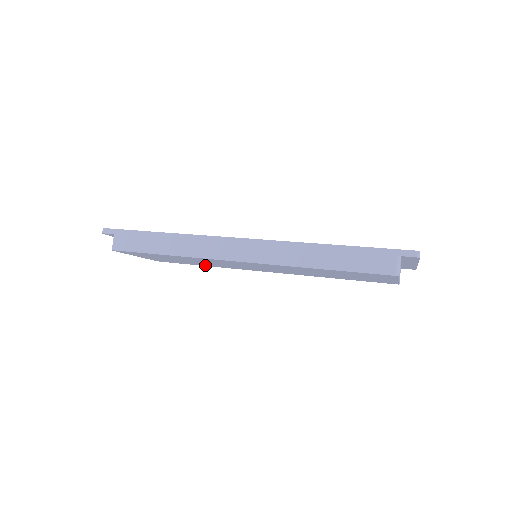
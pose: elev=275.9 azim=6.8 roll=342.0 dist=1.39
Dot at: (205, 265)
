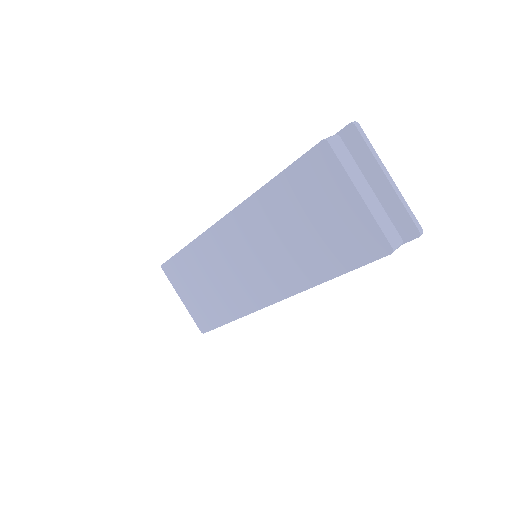
Dot at: (229, 314)
